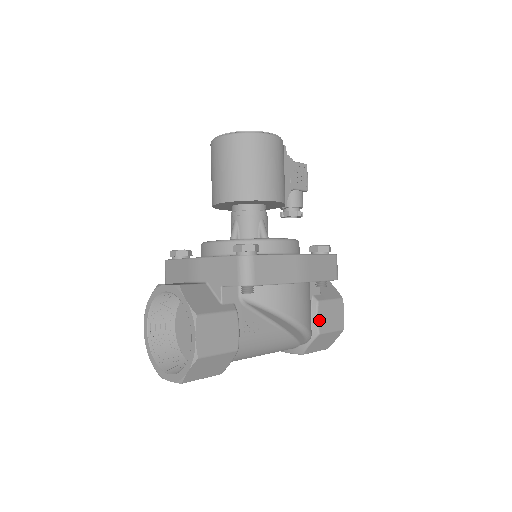
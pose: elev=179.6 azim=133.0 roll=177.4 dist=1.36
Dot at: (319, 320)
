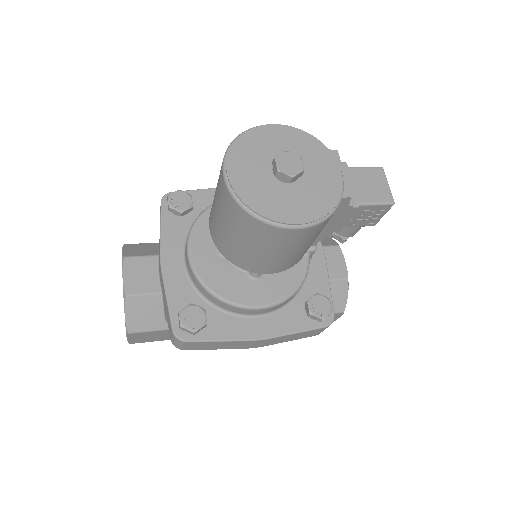
Dot at: occluded
